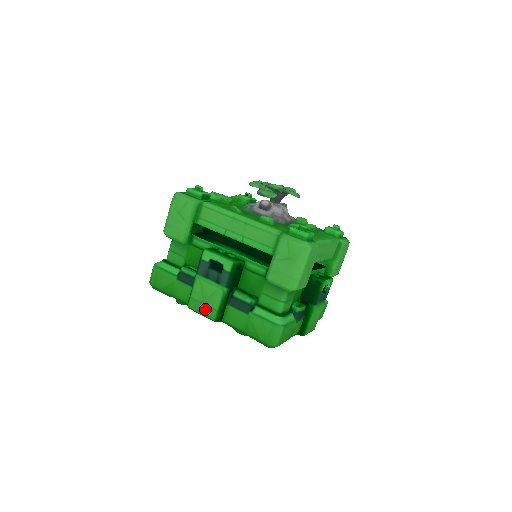
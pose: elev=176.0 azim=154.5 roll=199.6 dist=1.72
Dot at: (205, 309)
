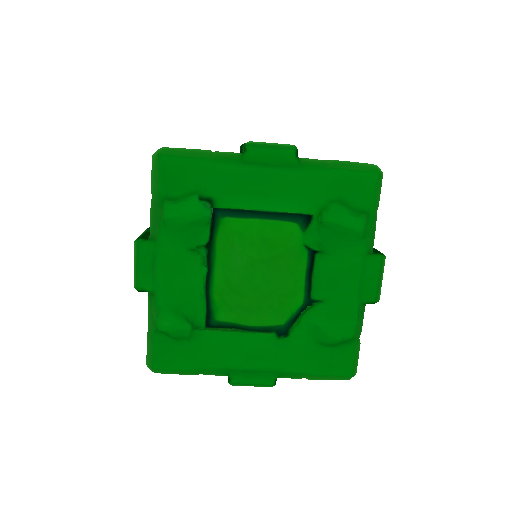
Dot at: occluded
